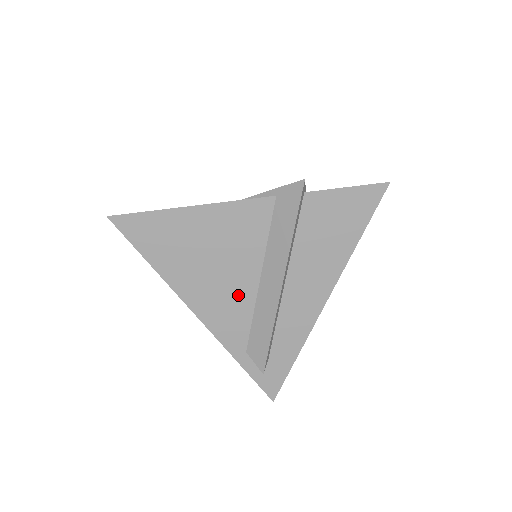
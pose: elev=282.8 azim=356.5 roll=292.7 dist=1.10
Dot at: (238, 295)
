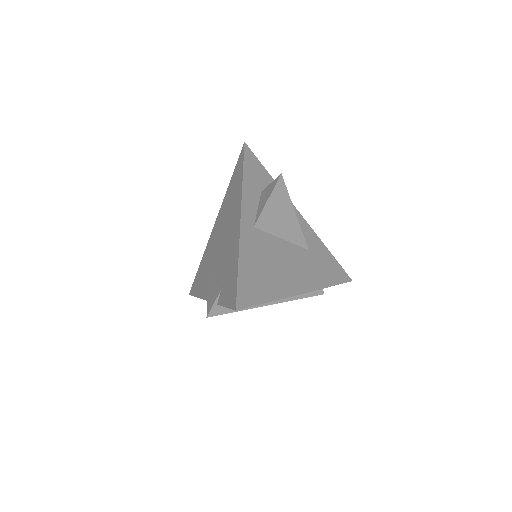
Dot at: occluded
